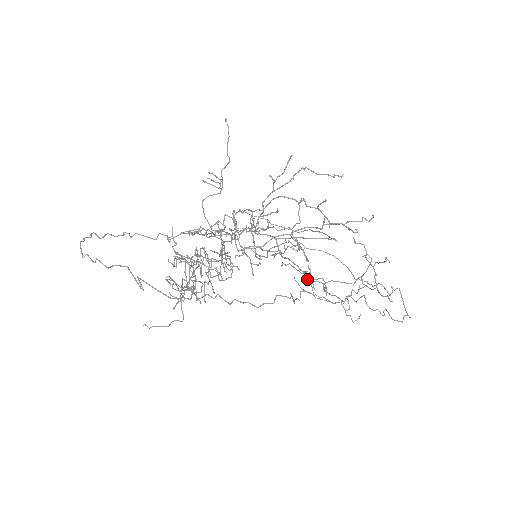
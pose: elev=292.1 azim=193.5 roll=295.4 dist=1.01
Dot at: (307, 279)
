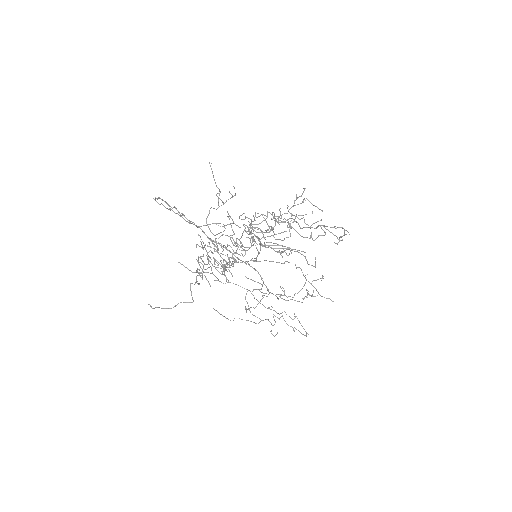
Dot at: (245, 299)
